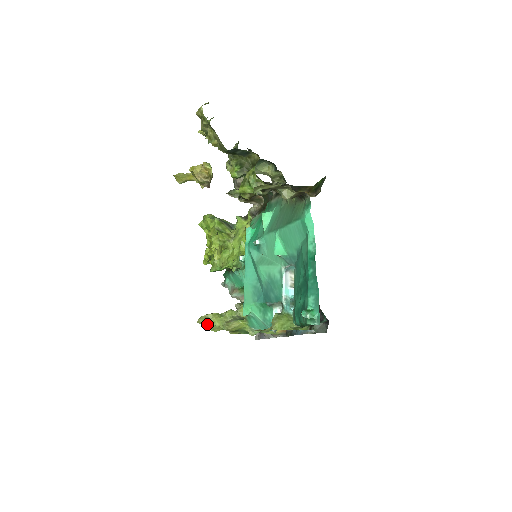
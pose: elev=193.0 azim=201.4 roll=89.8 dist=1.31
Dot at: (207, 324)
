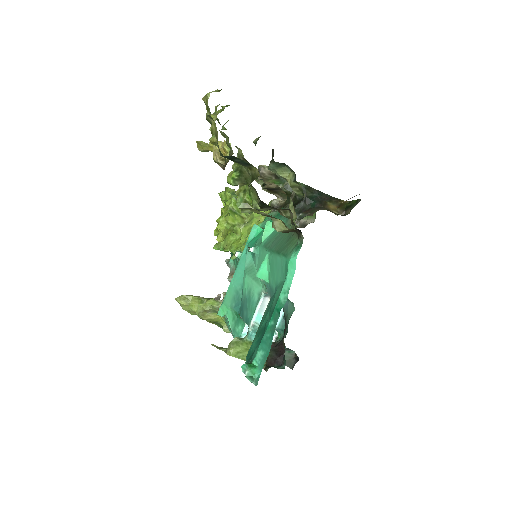
Dot at: (184, 305)
